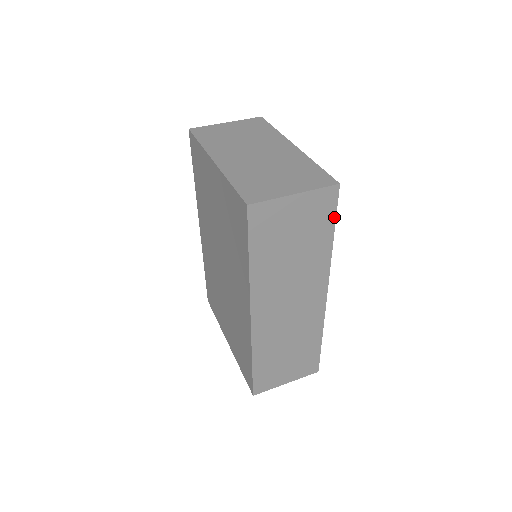
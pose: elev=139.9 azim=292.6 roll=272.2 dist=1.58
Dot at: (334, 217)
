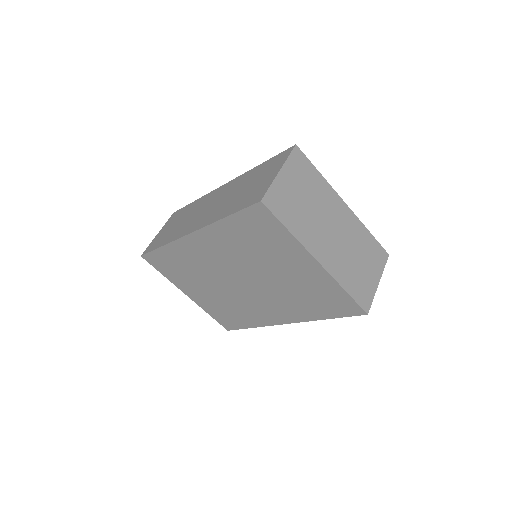
Dot at: occluded
